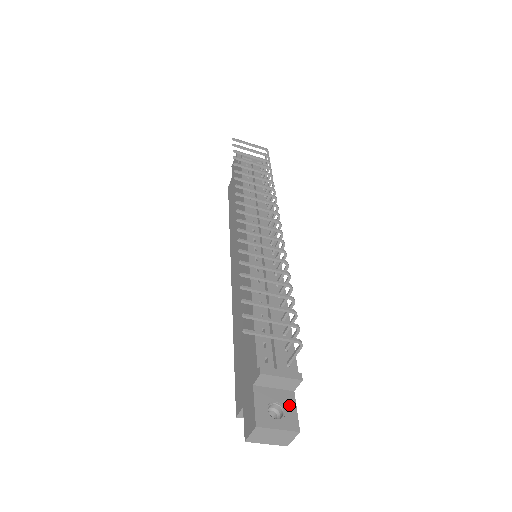
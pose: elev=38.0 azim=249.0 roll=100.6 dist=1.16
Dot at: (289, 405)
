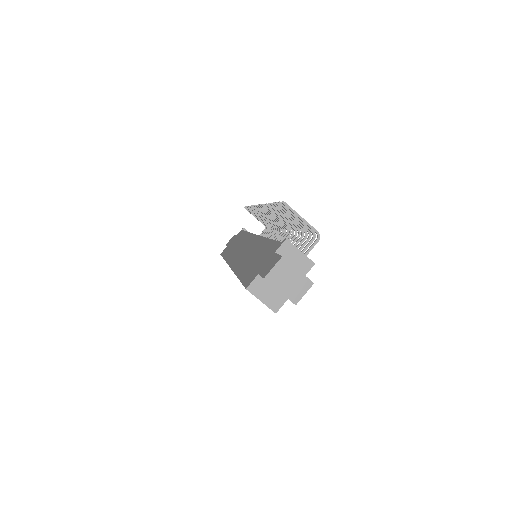
Dot at: occluded
